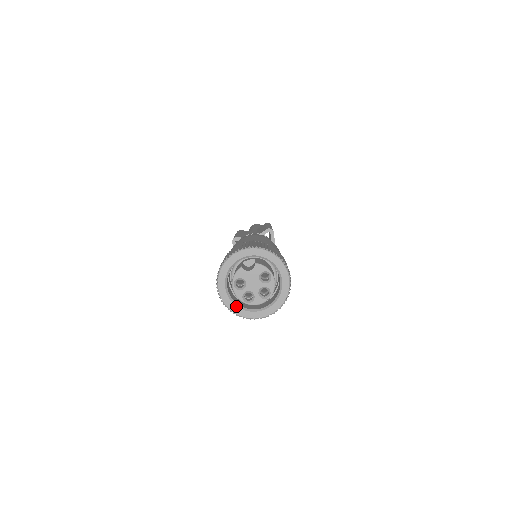
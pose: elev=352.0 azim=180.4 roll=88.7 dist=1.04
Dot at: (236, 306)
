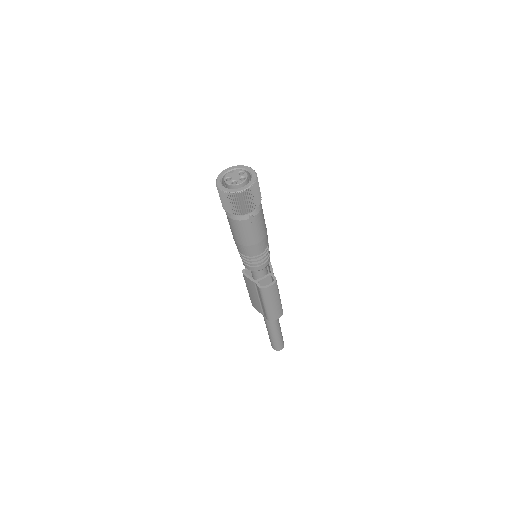
Dot at: (229, 189)
